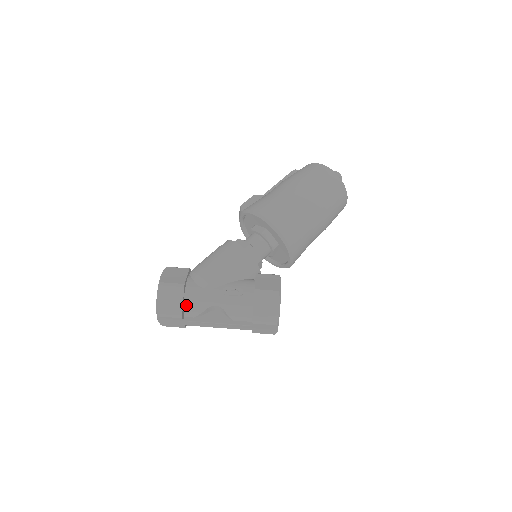
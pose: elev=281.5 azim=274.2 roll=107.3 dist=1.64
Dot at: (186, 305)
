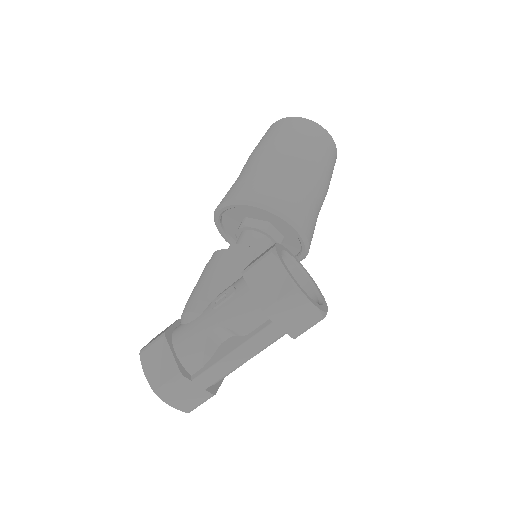
Dot at: (181, 356)
